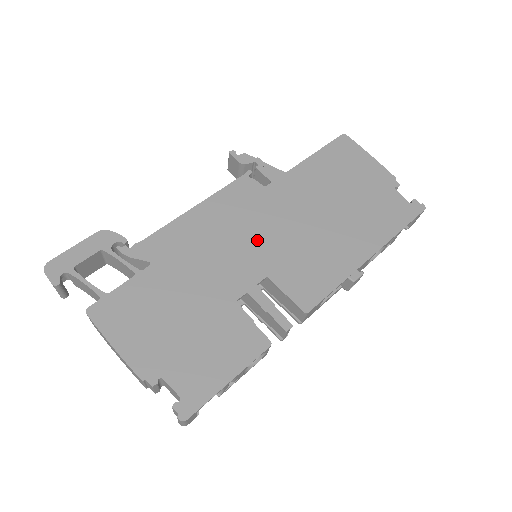
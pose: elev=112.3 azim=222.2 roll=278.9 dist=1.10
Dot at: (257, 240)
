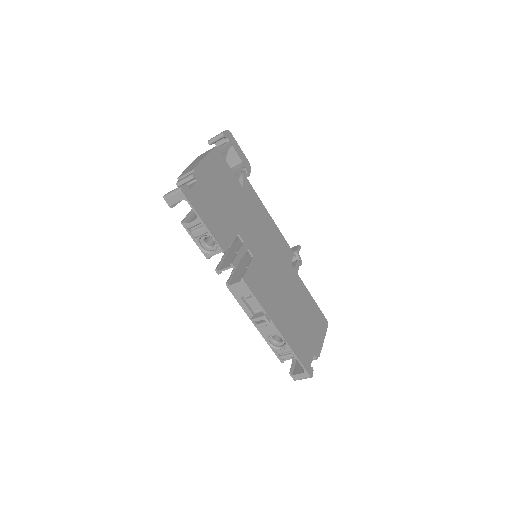
Dot at: (268, 253)
